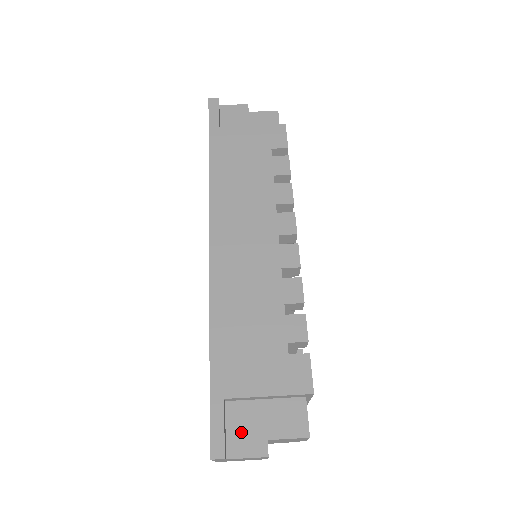
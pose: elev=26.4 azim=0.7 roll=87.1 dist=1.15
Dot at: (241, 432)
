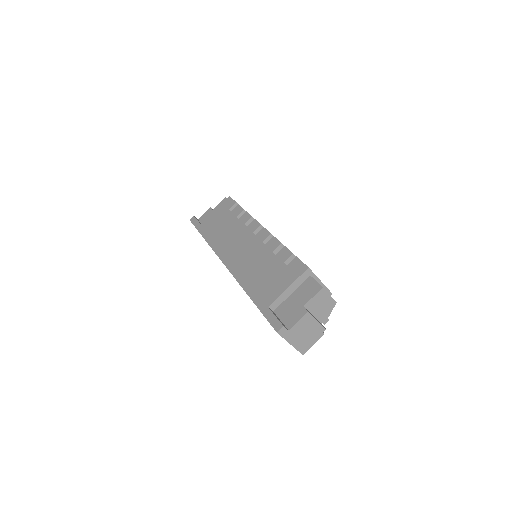
Dot at: (289, 315)
